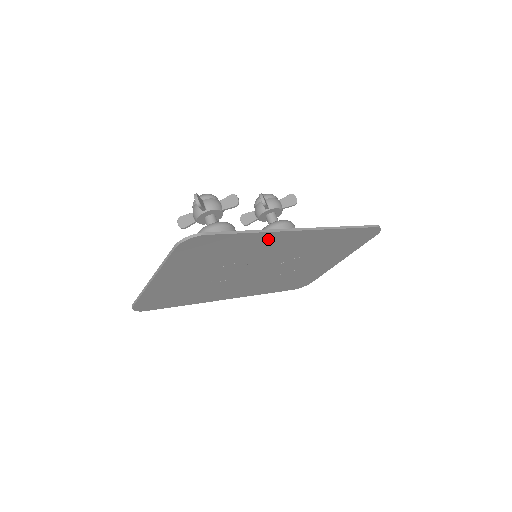
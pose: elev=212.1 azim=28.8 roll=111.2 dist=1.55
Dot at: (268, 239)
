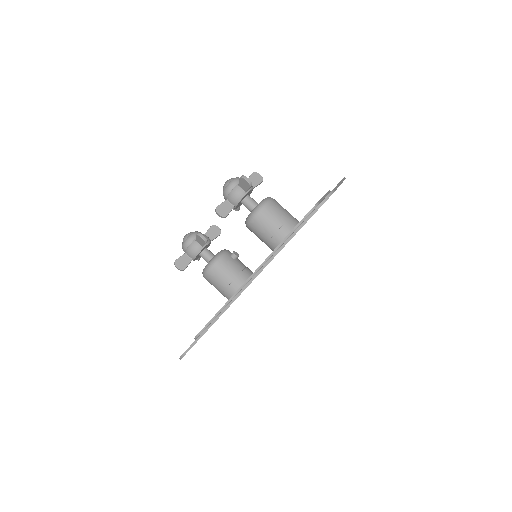
Dot at: occluded
